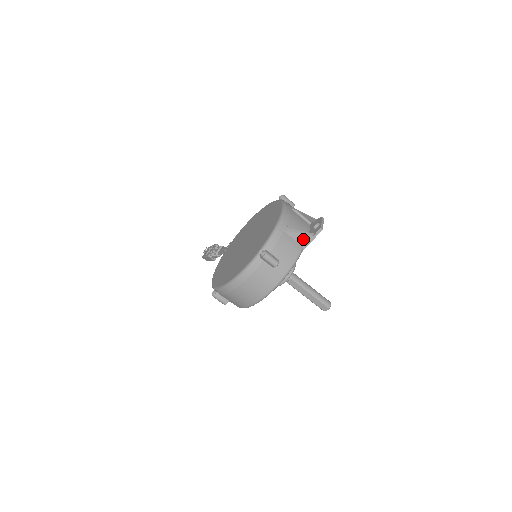
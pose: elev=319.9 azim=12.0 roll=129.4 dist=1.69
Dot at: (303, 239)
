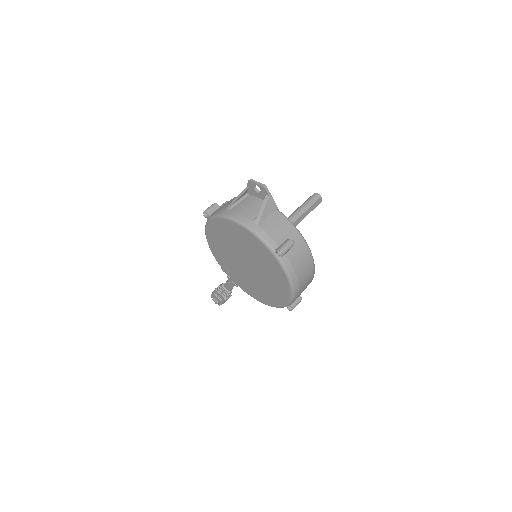
Dot at: (269, 208)
